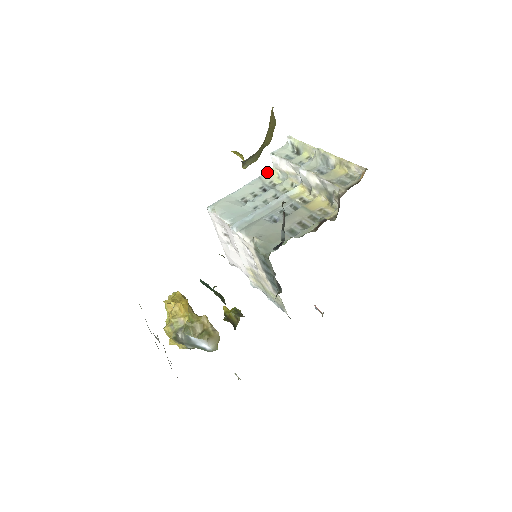
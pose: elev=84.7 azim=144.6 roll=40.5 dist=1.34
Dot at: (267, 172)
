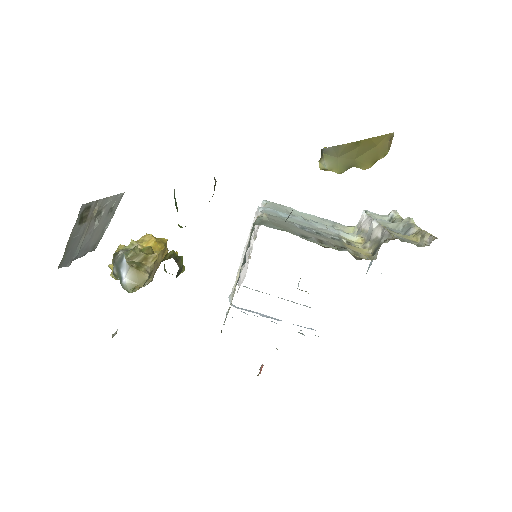
Dot at: occluded
